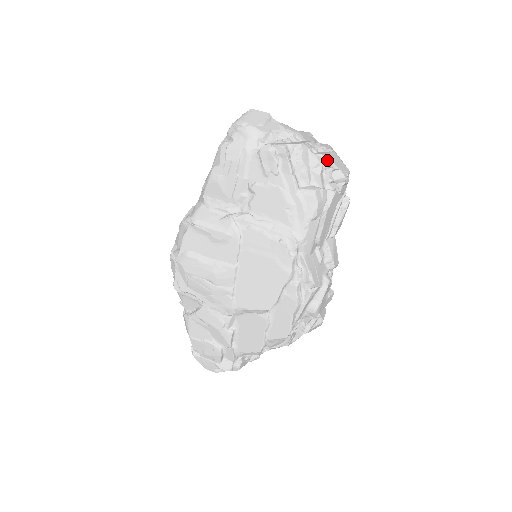
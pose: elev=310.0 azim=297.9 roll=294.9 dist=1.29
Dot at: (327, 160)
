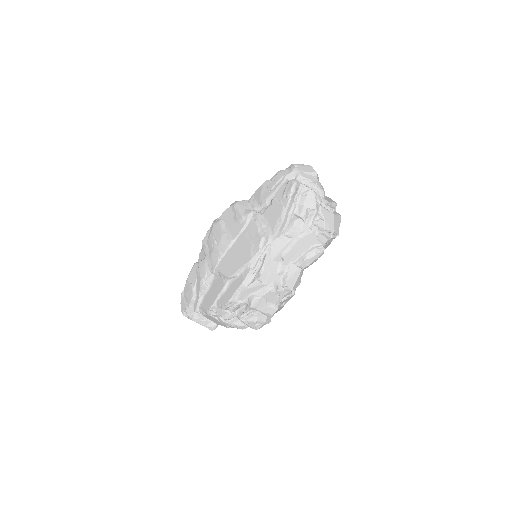
Dot at: (320, 209)
